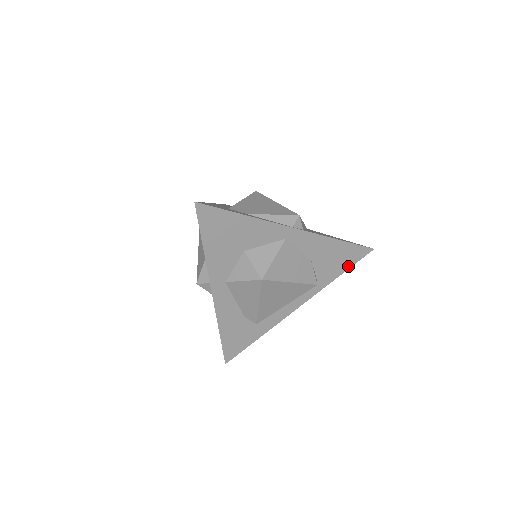
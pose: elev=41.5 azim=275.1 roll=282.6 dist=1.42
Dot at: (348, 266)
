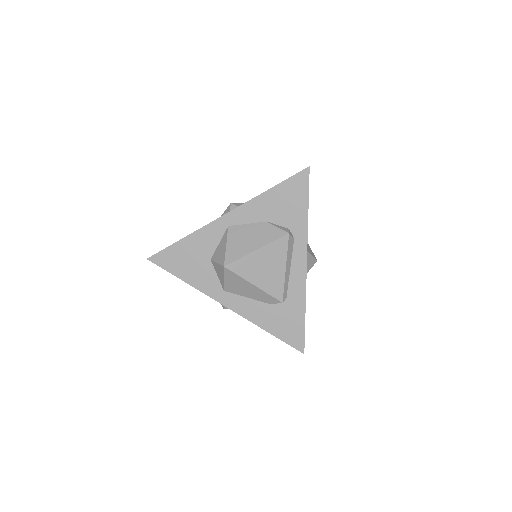
Dot at: (305, 198)
